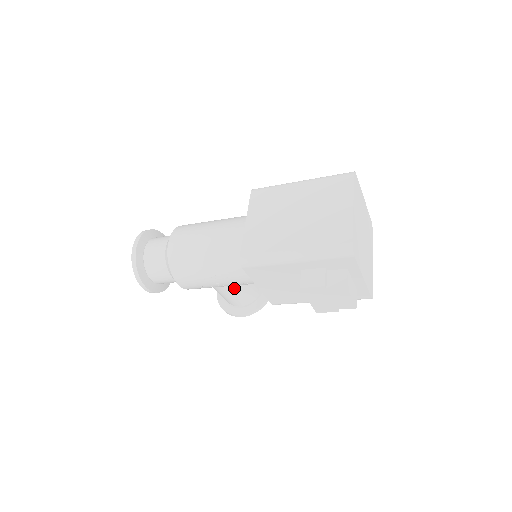
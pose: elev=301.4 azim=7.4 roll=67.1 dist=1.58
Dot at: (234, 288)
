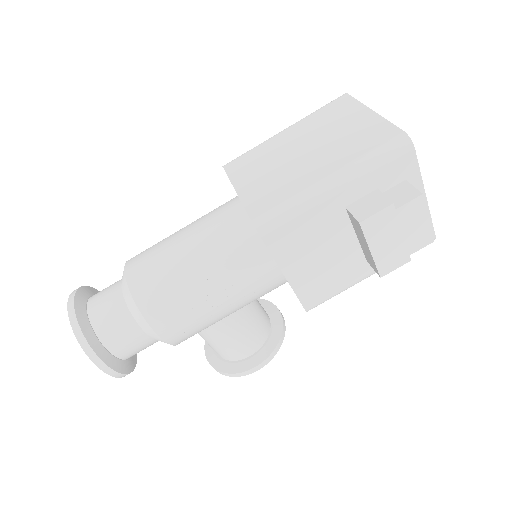
Dot at: (238, 319)
